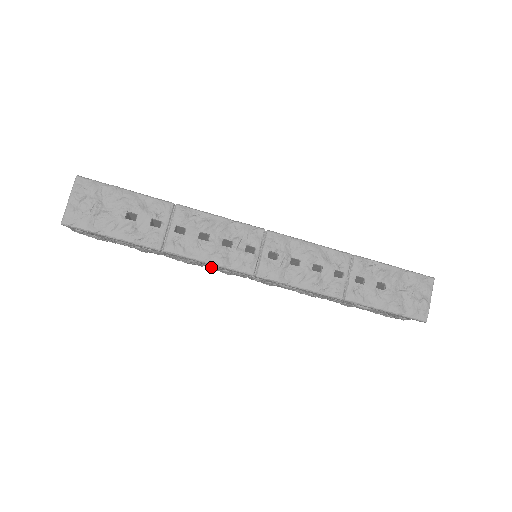
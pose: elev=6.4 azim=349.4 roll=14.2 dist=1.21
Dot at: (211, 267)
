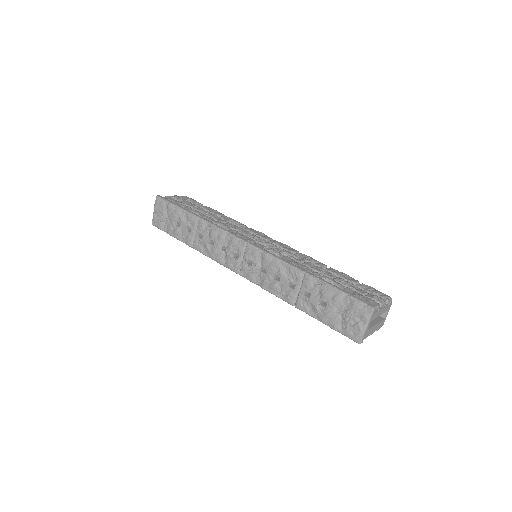
Dot at: occluded
